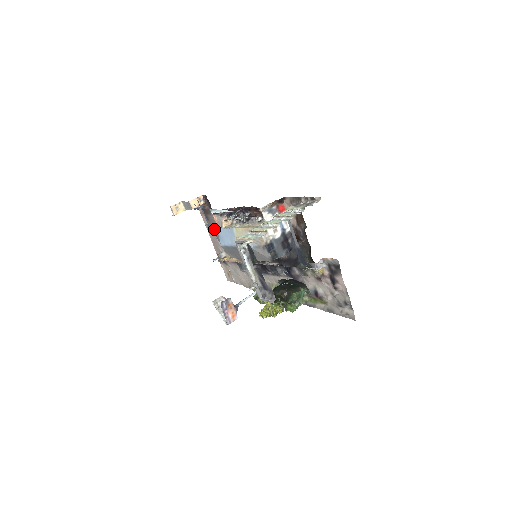
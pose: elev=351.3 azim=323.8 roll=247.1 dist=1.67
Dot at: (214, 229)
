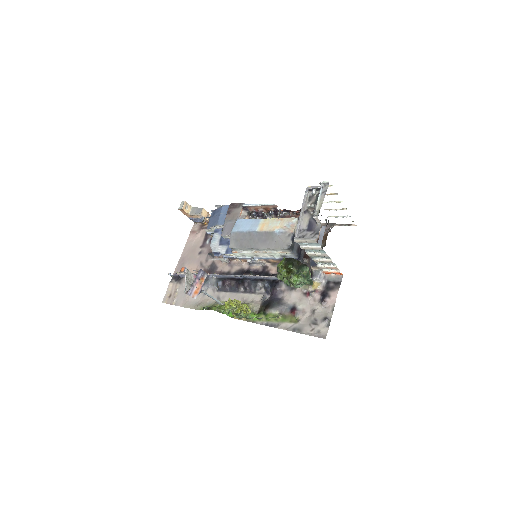
Dot at: (227, 223)
